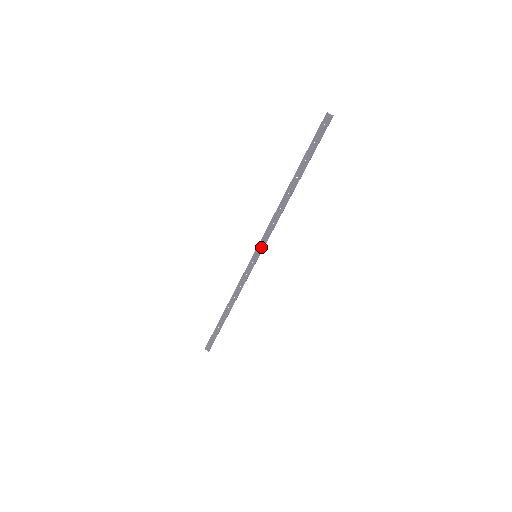
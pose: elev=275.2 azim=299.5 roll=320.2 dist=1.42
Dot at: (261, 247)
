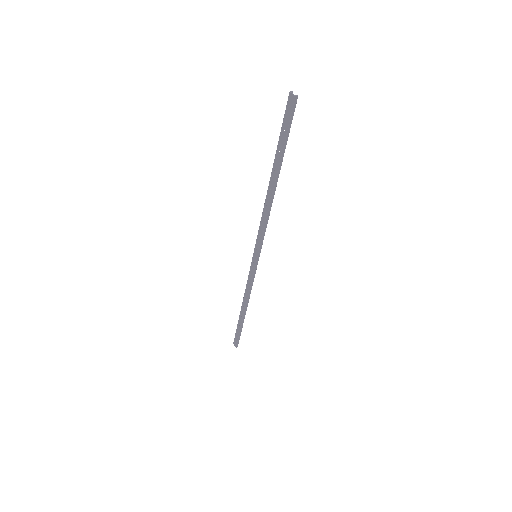
Dot at: (258, 247)
